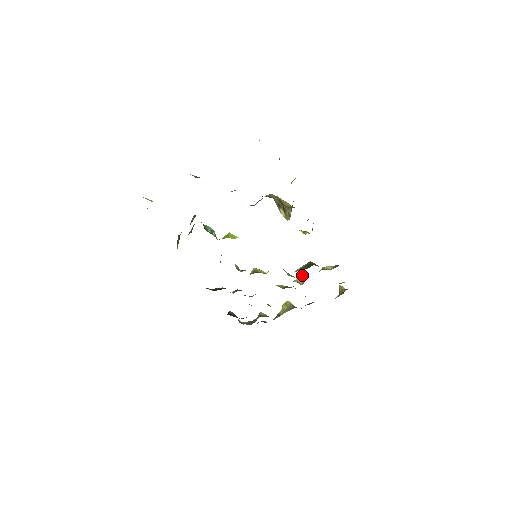
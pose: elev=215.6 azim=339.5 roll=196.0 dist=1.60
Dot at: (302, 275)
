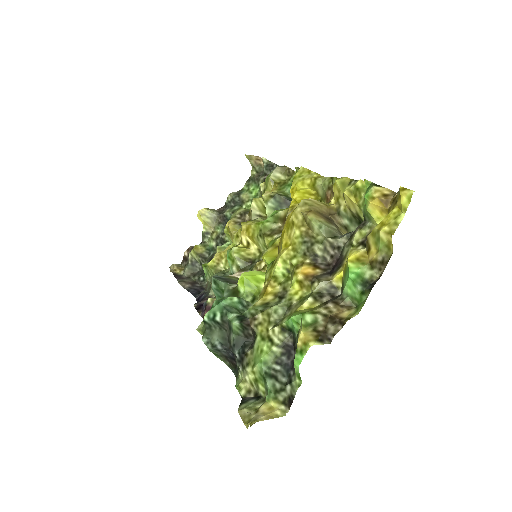
Dot at: (256, 203)
